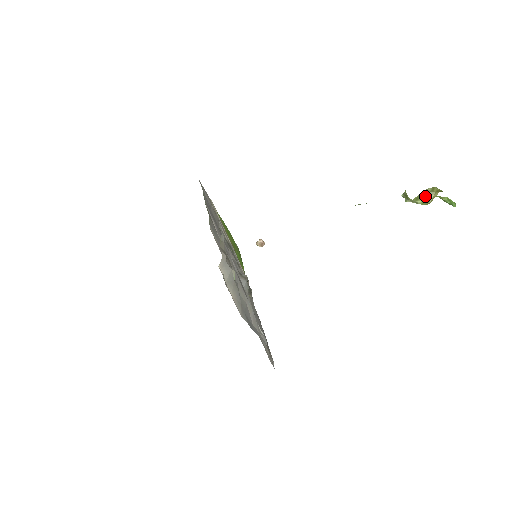
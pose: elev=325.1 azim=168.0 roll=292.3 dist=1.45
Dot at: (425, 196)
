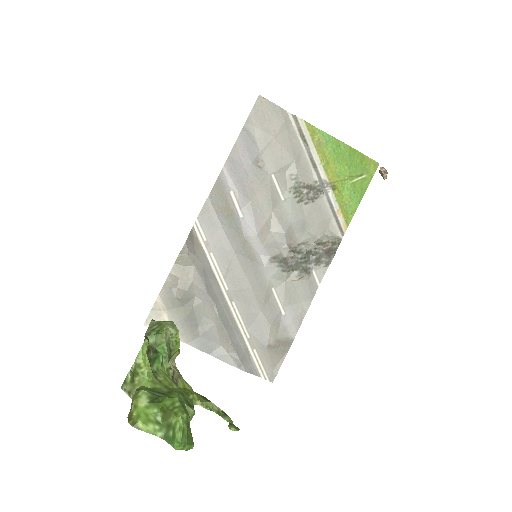
Dot at: occluded
